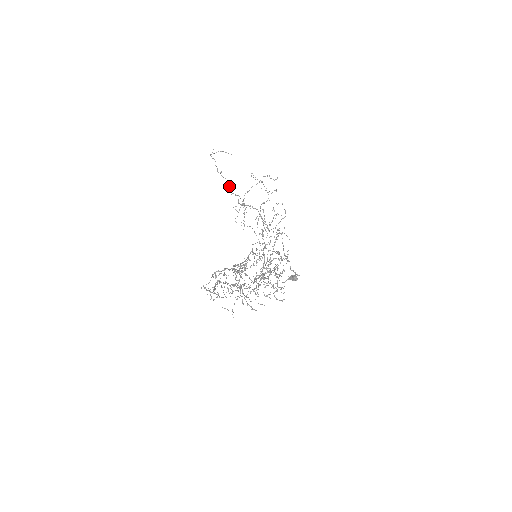
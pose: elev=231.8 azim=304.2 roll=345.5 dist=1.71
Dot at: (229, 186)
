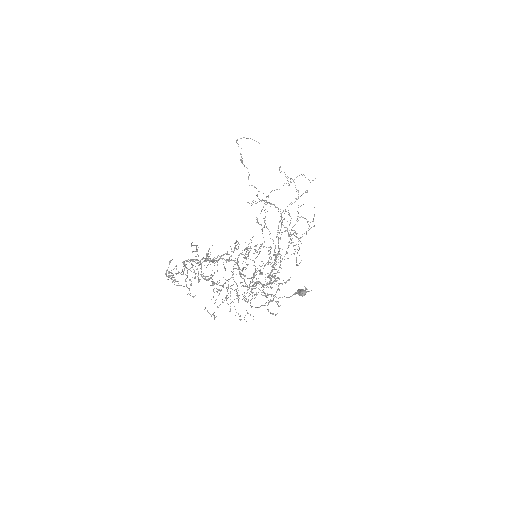
Dot at: (248, 176)
